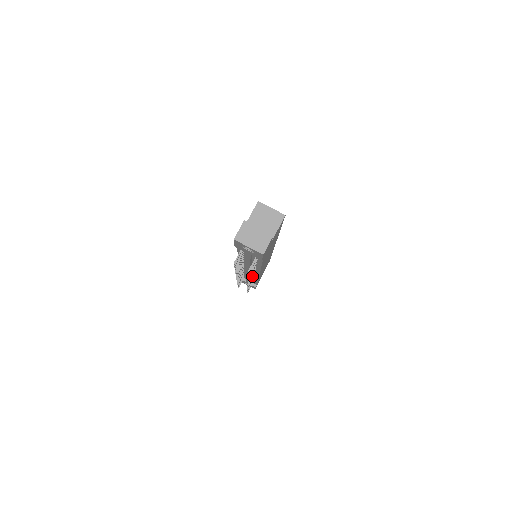
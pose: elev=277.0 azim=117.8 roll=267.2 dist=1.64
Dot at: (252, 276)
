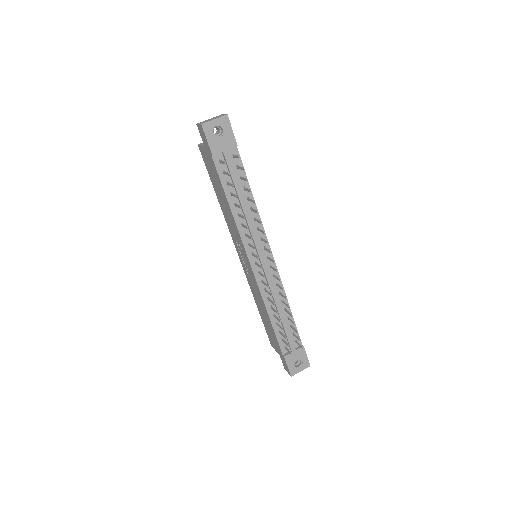
Dot at: (269, 258)
